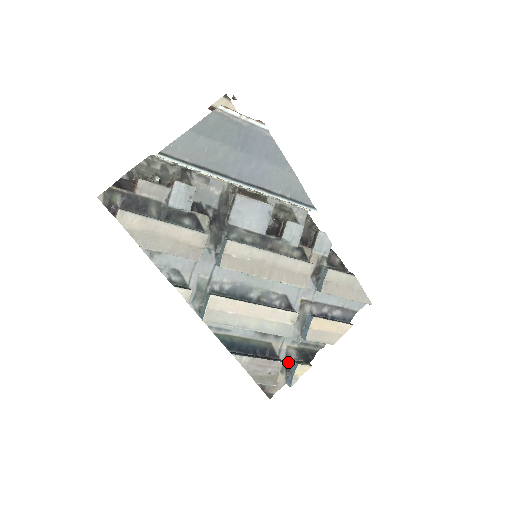
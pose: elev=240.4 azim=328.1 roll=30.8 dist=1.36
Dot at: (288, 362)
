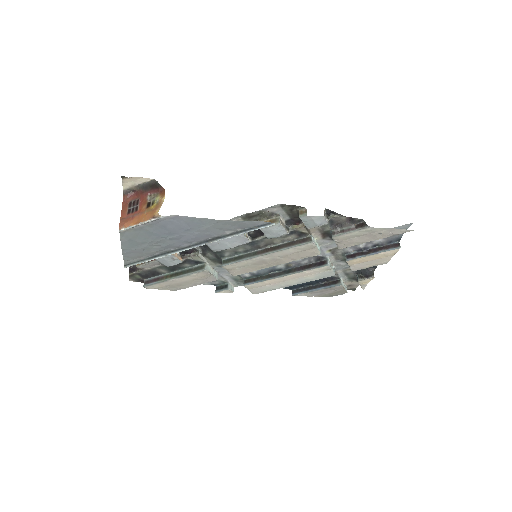
Dot at: (352, 276)
